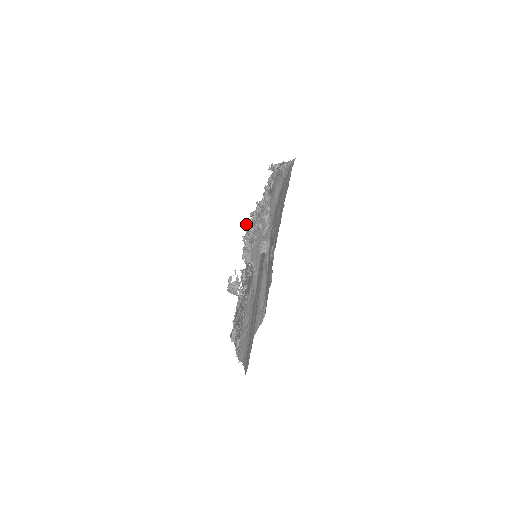
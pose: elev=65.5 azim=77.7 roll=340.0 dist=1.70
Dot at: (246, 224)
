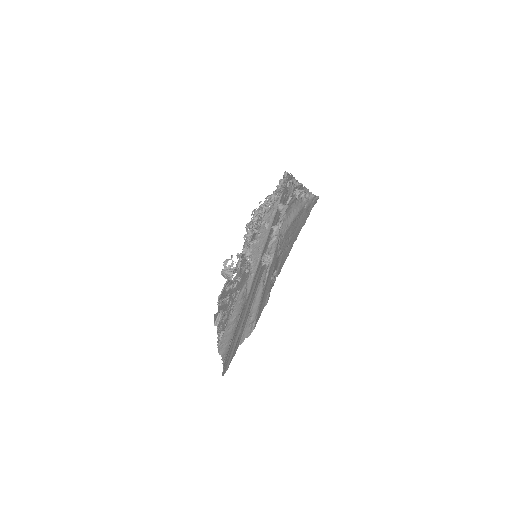
Dot at: occluded
